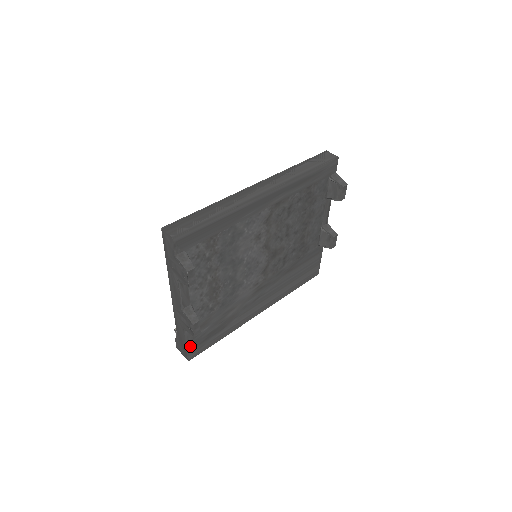
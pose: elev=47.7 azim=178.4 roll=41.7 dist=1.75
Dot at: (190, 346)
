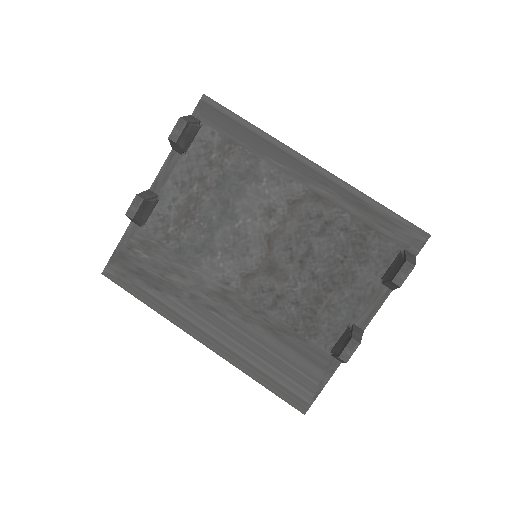
Dot at: (118, 254)
